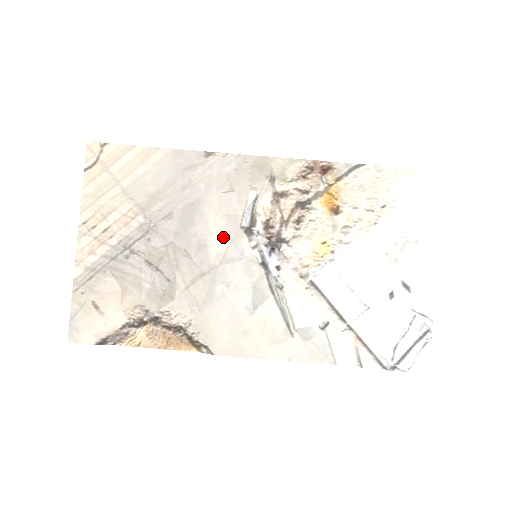
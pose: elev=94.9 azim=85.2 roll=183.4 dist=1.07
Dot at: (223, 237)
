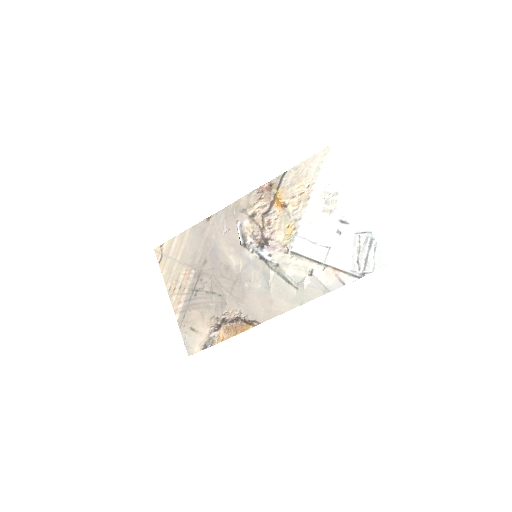
Dot at: (235, 256)
